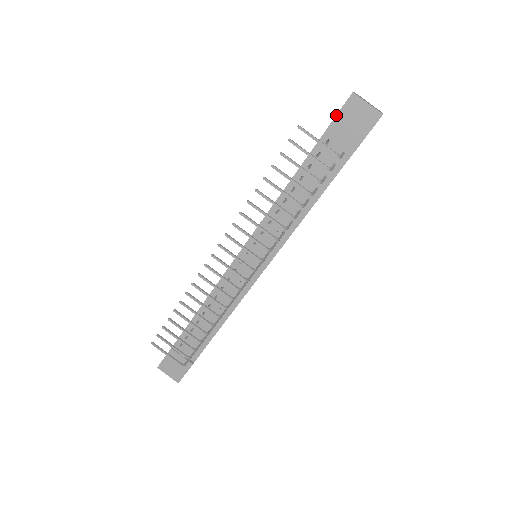
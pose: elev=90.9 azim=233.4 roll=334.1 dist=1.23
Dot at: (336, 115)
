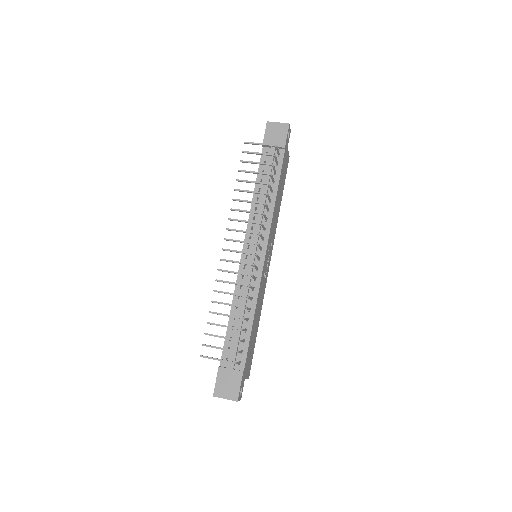
Dot at: (264, 136)
